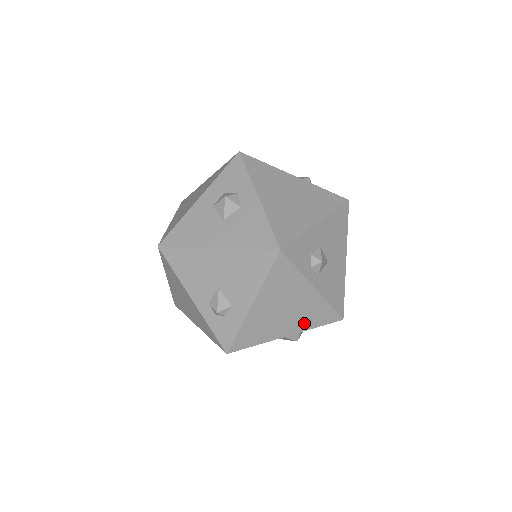
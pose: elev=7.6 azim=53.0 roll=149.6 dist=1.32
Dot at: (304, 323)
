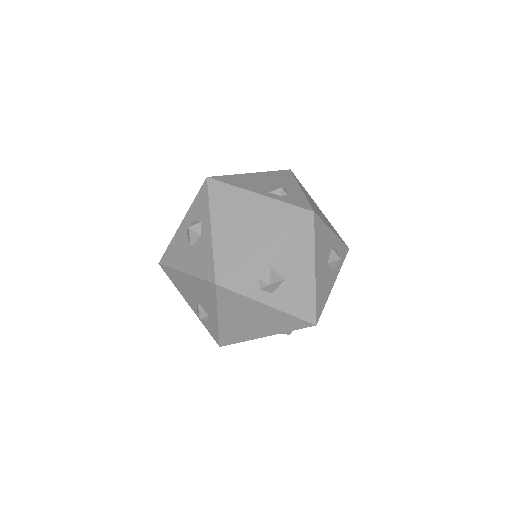
Dot at: (276, 328)
